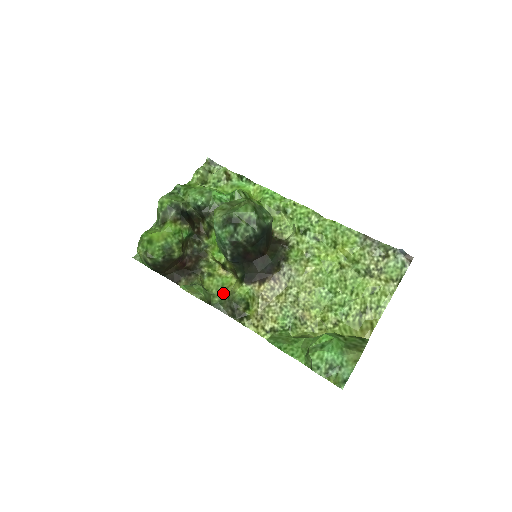
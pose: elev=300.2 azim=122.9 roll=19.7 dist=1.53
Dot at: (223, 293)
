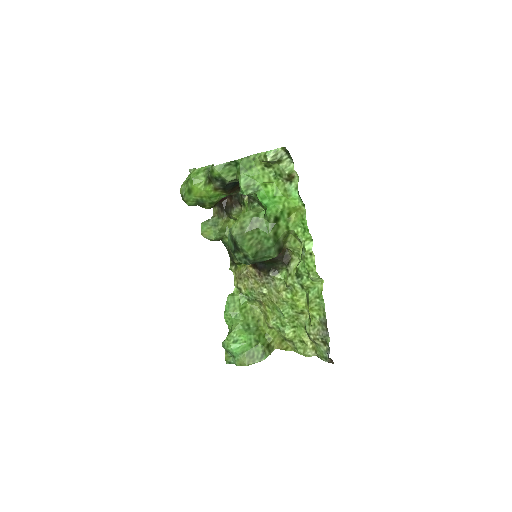
Dot at: occluded
